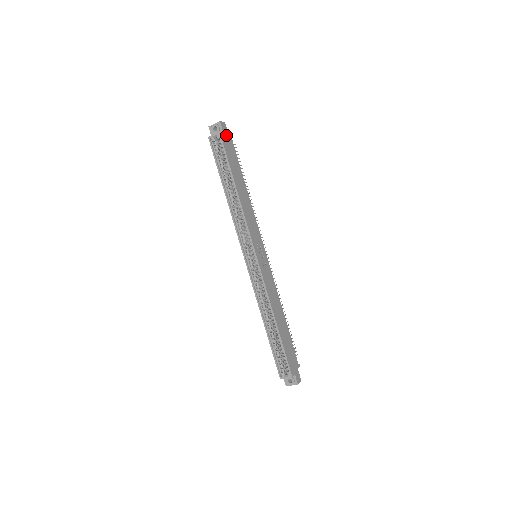
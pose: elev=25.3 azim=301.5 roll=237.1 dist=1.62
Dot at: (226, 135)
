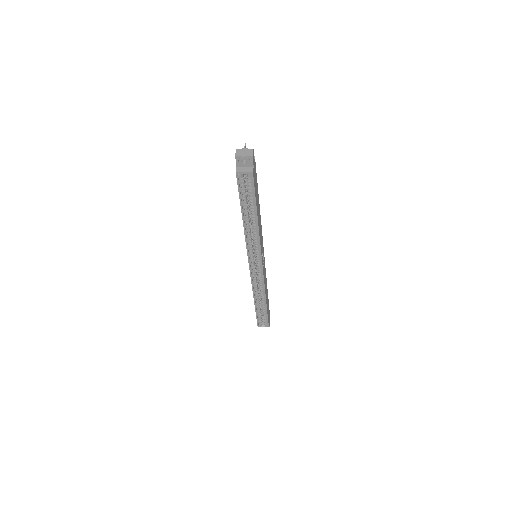
Dot at: (254, 166)
